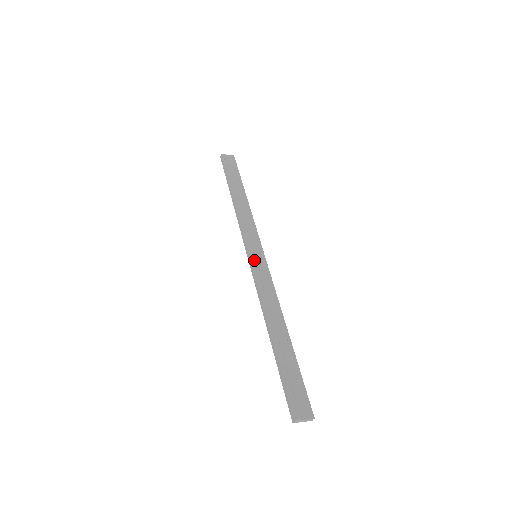
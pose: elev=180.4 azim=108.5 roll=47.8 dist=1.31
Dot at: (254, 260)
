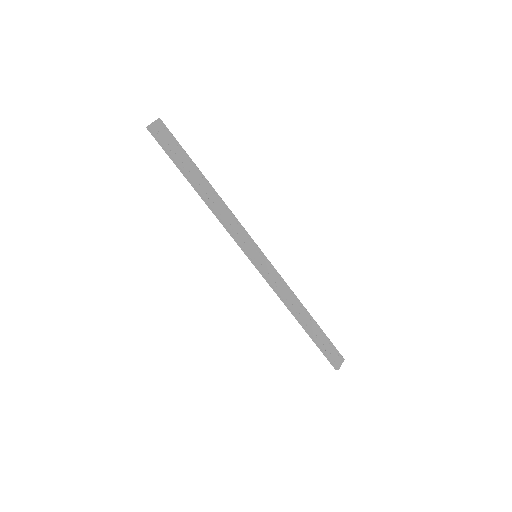
Dot at: (259, 264)
